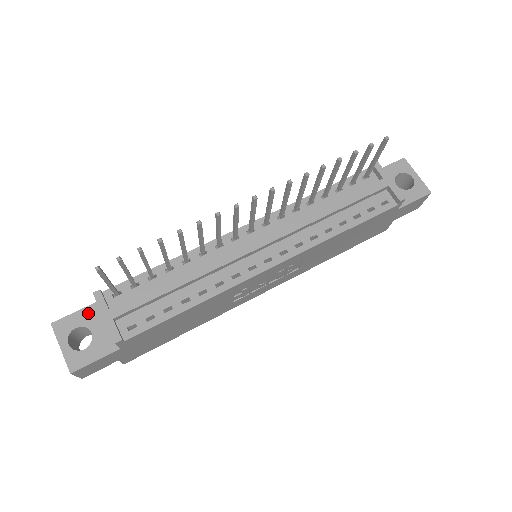
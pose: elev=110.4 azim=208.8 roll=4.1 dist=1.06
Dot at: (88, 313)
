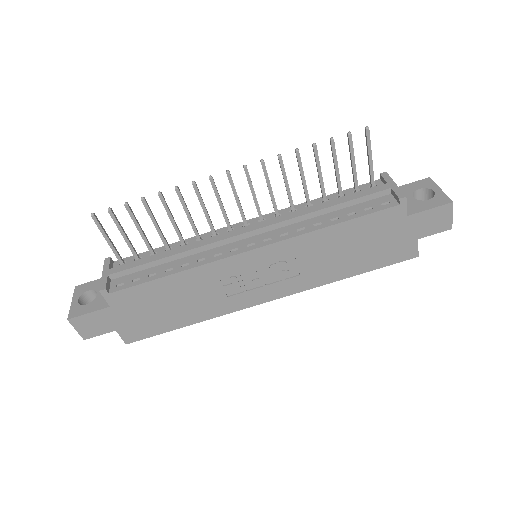
Dot at: occluded
